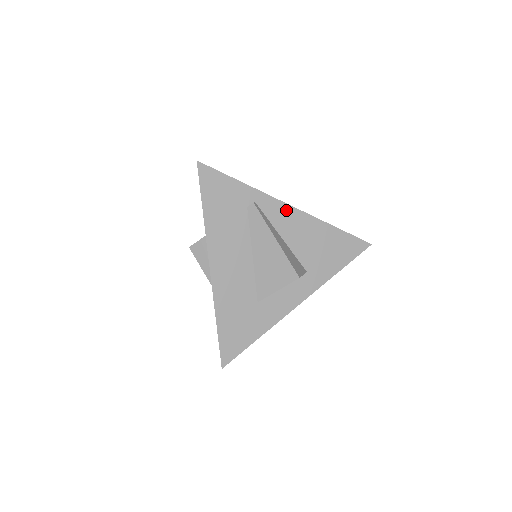
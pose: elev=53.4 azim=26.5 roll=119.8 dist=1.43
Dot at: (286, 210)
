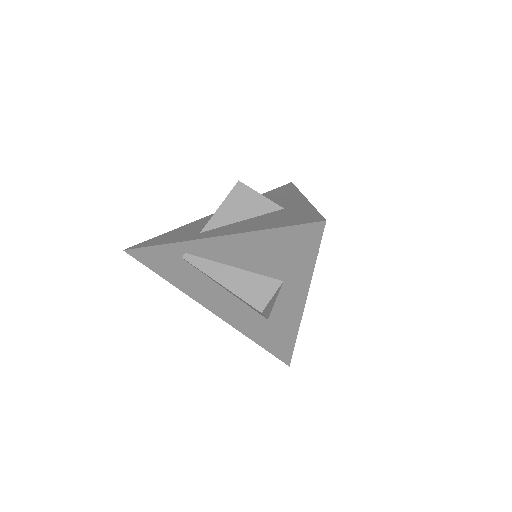
Dot at: (212, 243)
